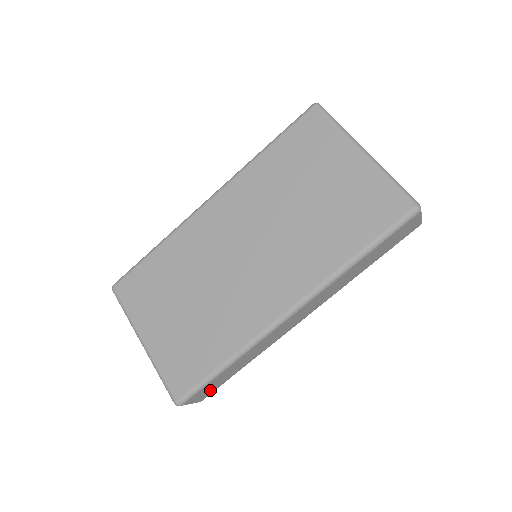
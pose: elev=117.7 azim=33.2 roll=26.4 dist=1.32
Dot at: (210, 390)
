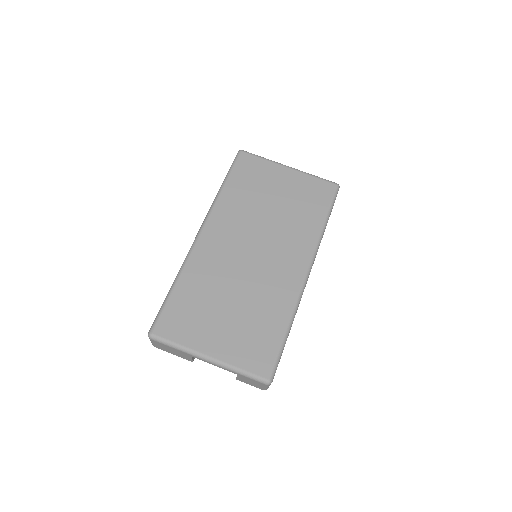
Dot at: occluded
